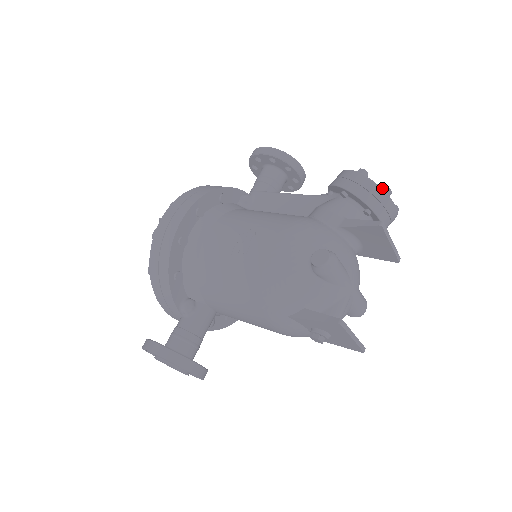
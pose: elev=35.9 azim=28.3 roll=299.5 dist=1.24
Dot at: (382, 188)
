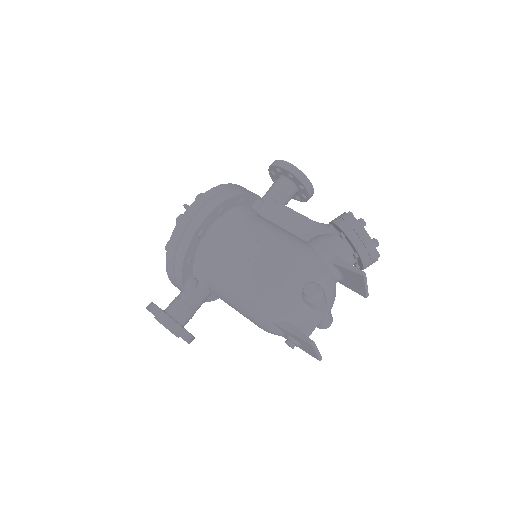
Dot at: (373, 240)
